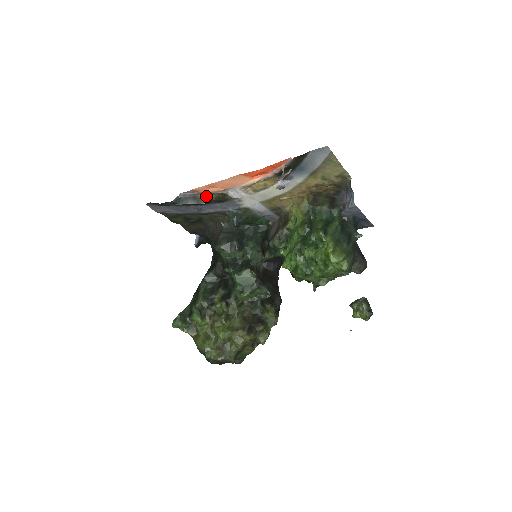
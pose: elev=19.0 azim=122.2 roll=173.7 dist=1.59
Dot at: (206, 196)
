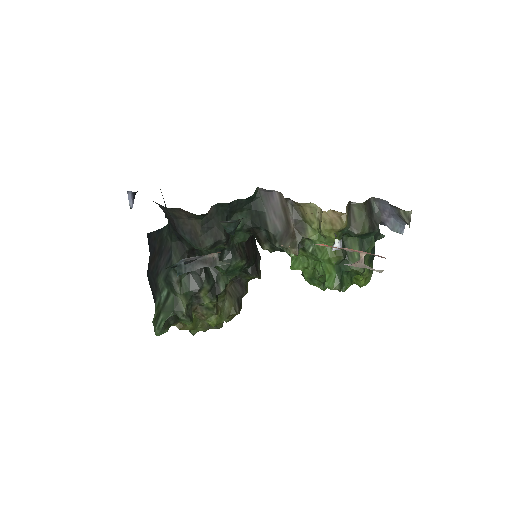
Dot at: occluded
